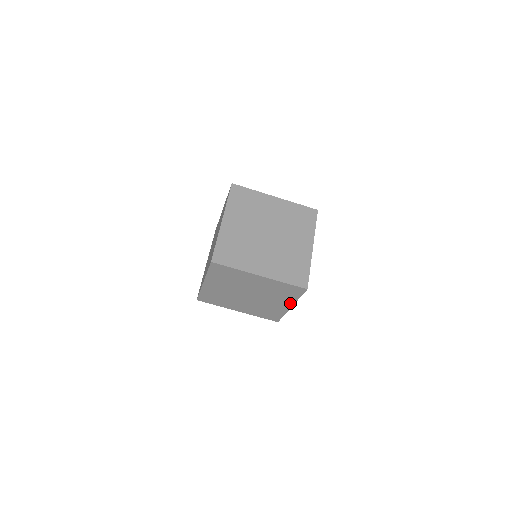
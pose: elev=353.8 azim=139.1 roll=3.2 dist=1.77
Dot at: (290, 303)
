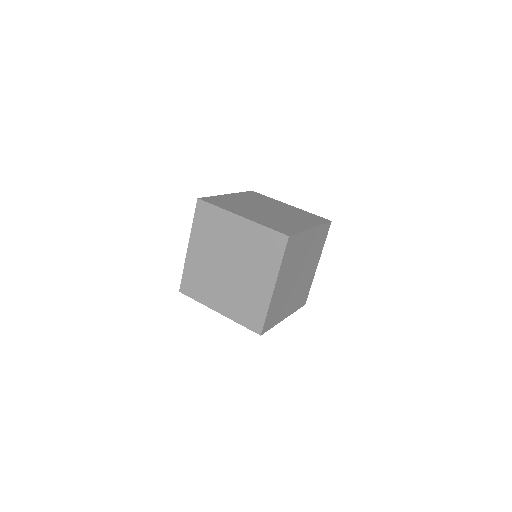
Dot at: (272, 277)
